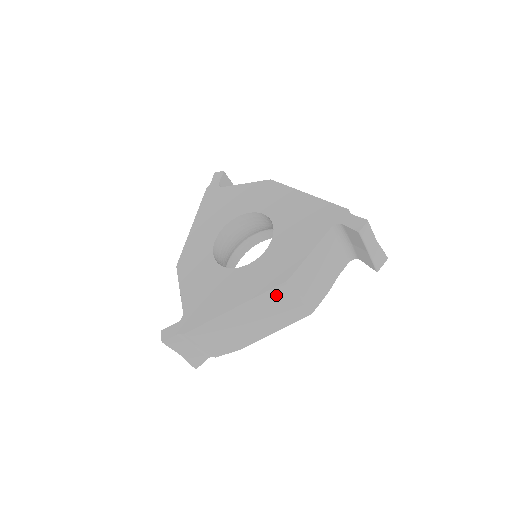
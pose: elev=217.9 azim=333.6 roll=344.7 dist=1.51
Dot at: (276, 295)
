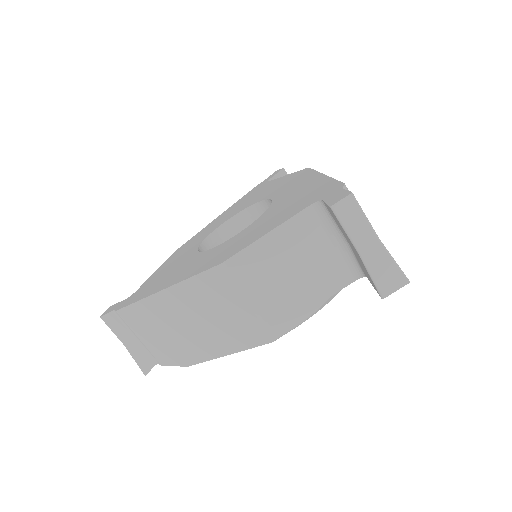
Dot at: (212, 286)
